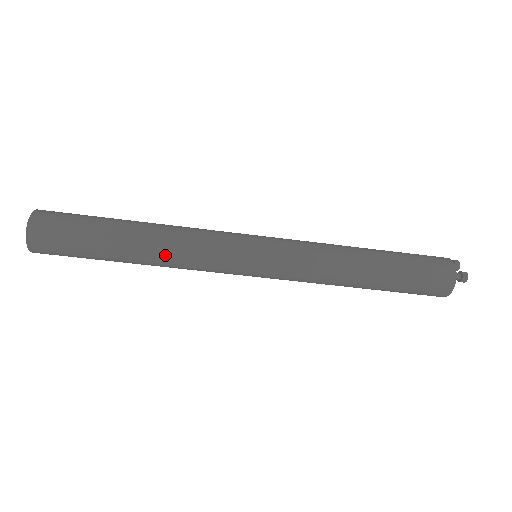
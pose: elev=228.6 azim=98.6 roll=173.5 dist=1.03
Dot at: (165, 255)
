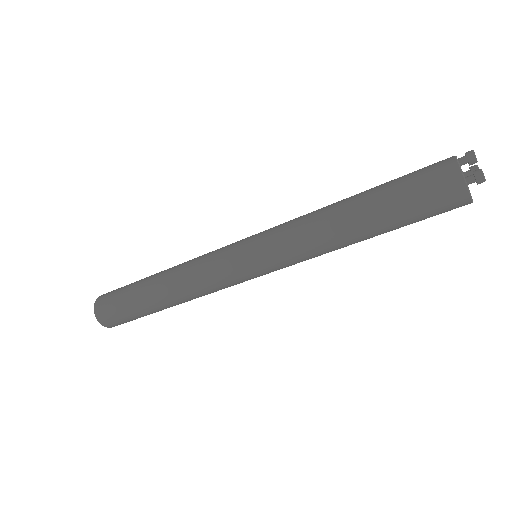
Dot at: (186, 297)
